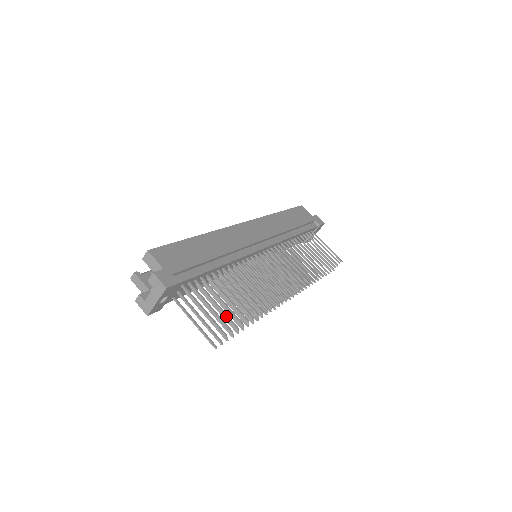
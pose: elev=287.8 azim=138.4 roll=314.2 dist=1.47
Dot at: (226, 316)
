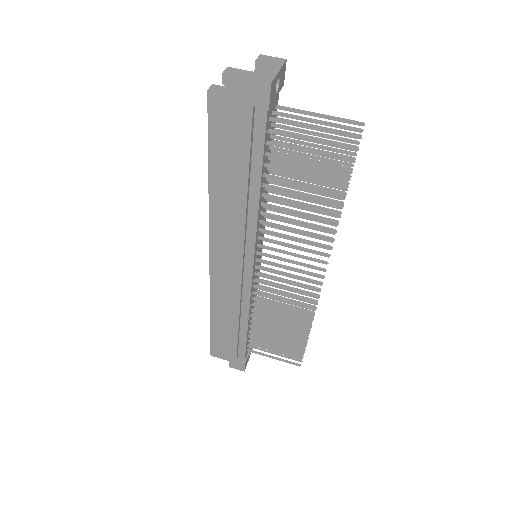
Dot at: (336, 141)
